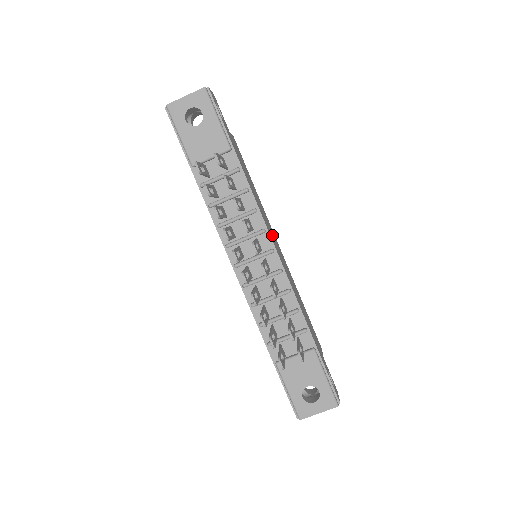
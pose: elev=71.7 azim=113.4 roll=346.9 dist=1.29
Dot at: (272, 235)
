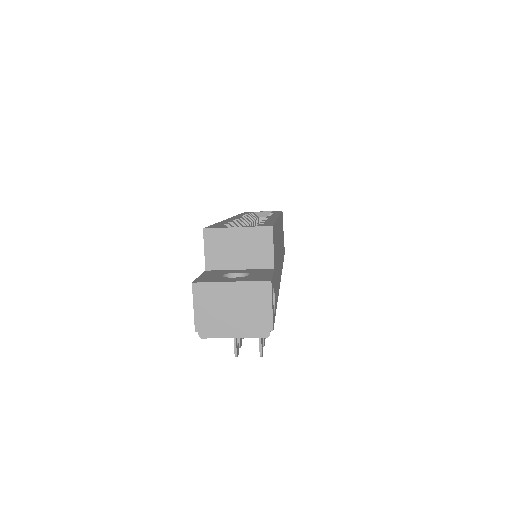
Dot at: occluded
